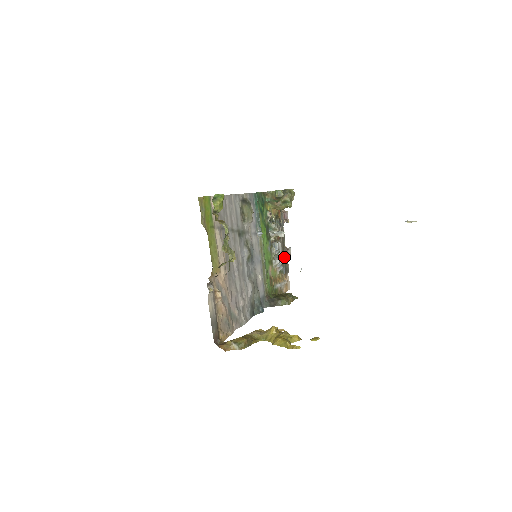
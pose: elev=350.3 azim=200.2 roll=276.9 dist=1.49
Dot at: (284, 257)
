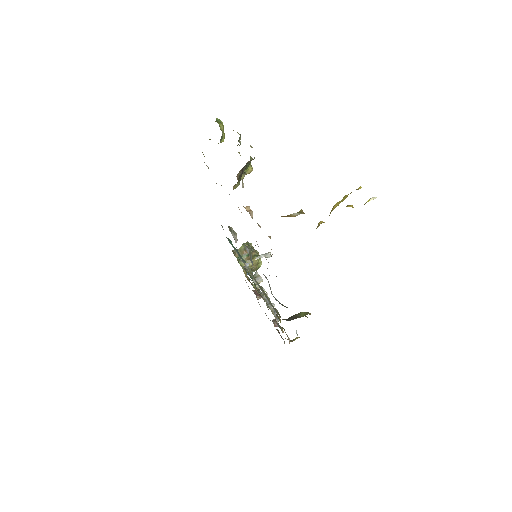
Dot at: (276, 309)
